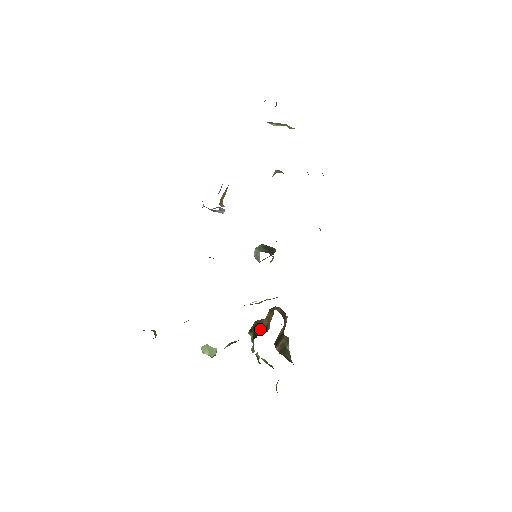
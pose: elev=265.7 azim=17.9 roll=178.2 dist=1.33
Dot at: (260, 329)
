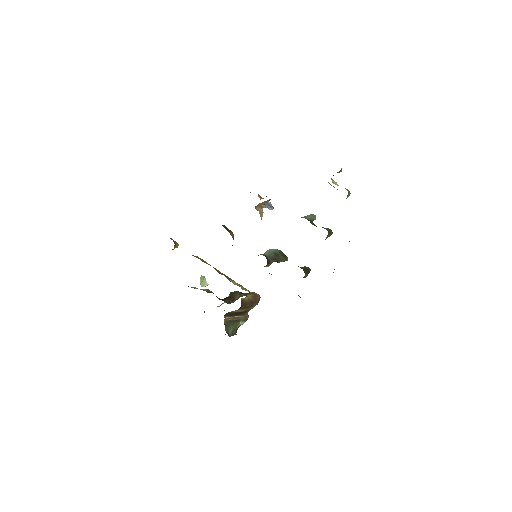
Dot at: (231, 298)
